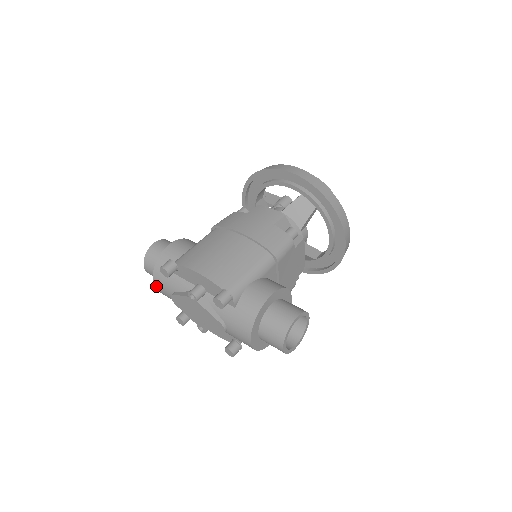
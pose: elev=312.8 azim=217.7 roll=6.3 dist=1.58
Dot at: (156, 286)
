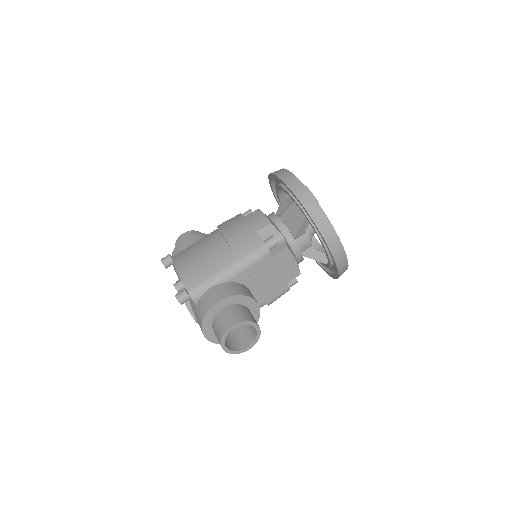
Dot at: occluded
